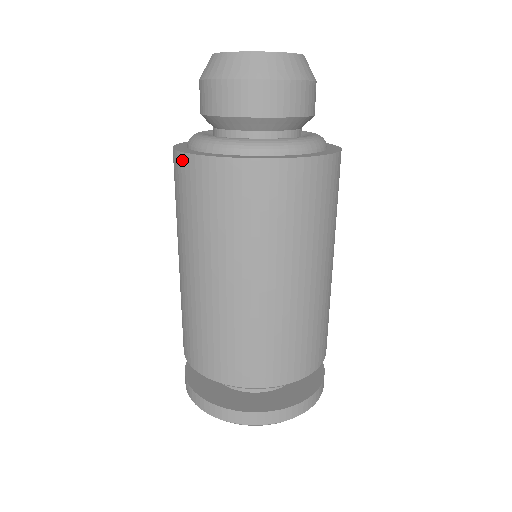
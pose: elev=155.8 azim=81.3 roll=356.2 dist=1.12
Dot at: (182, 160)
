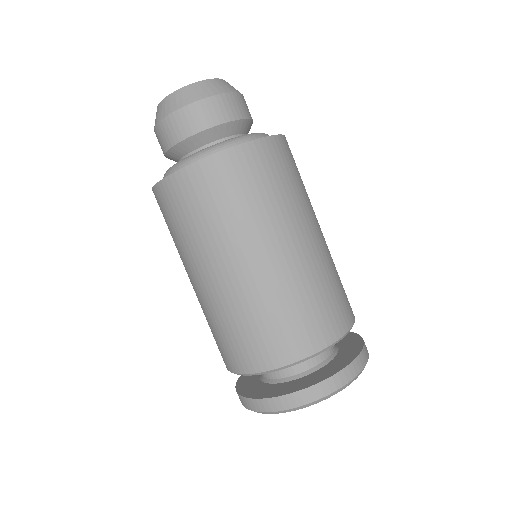
Dot at: (190, 172)
